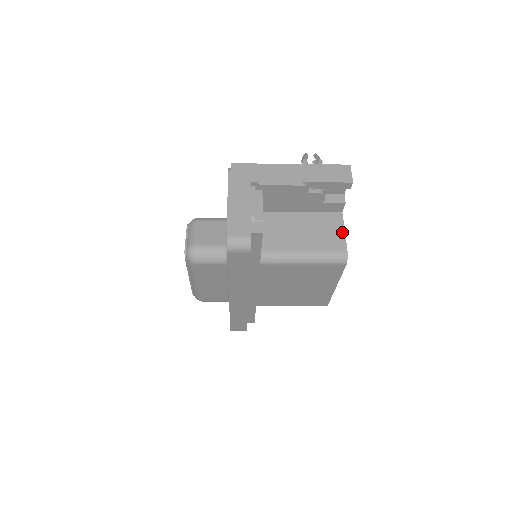
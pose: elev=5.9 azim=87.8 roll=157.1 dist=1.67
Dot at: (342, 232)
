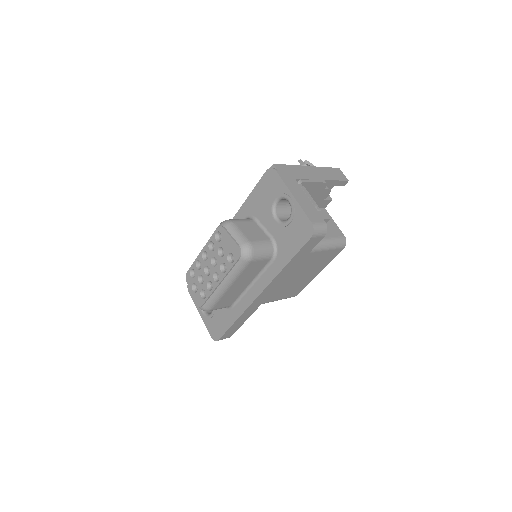
Dot at: (334, 223)
